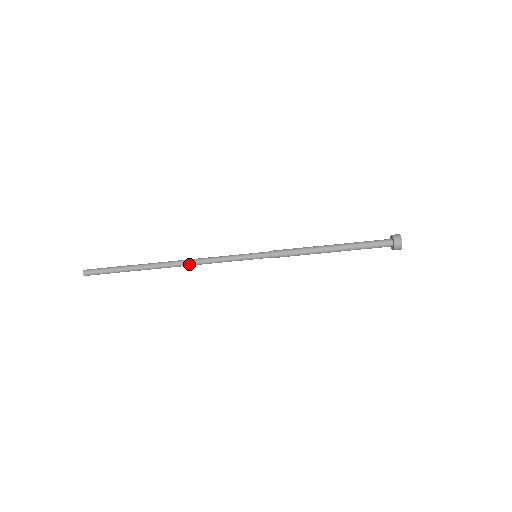
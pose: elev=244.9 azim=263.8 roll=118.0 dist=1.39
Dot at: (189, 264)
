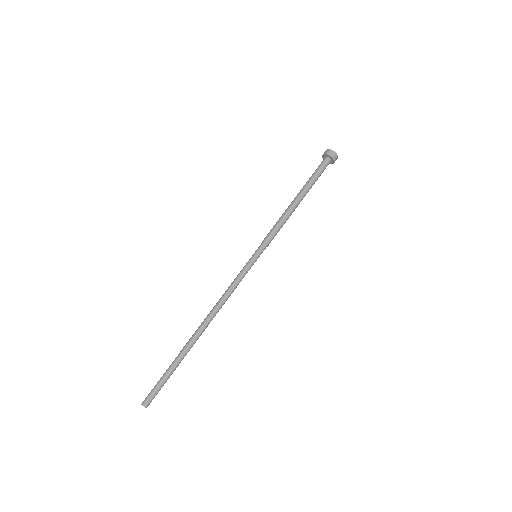
Dot at: (216, 310)
